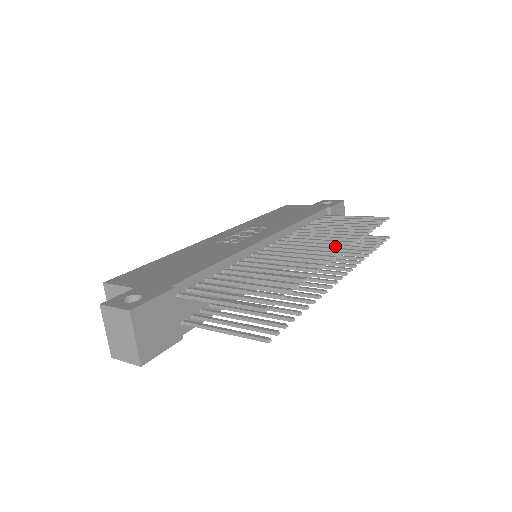
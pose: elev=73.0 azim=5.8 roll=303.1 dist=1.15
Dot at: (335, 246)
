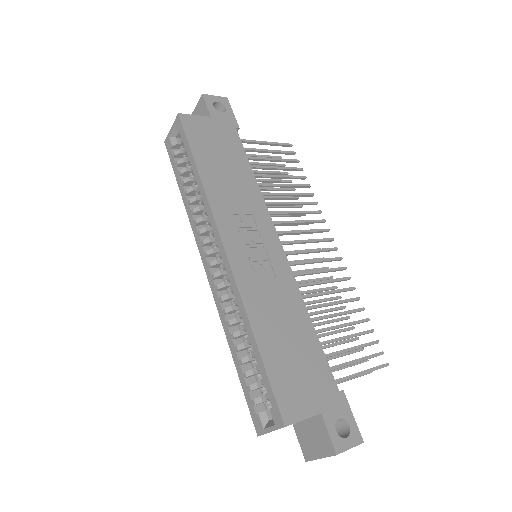
Dot at: (319, 232)
